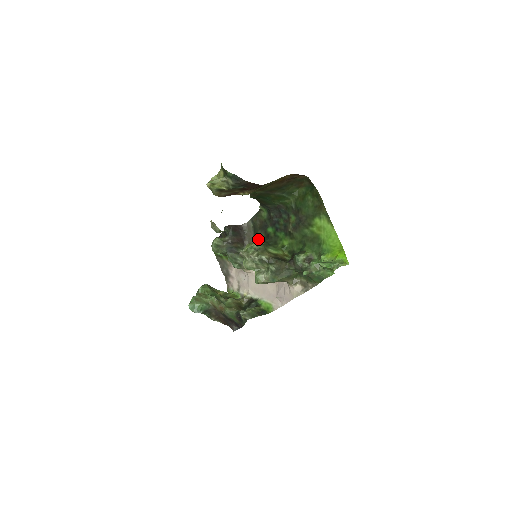
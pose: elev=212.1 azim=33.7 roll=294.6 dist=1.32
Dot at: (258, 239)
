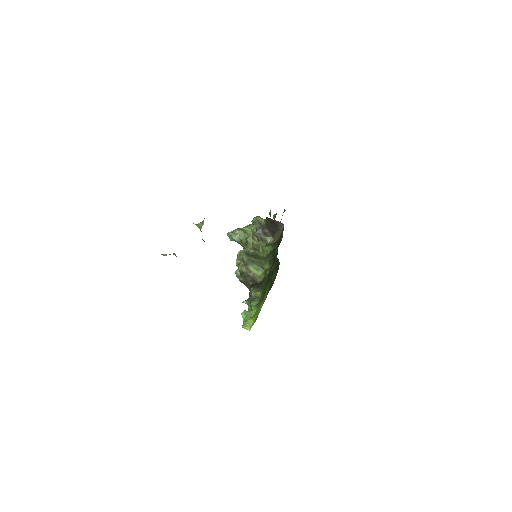
Dot at: (273, 245)
